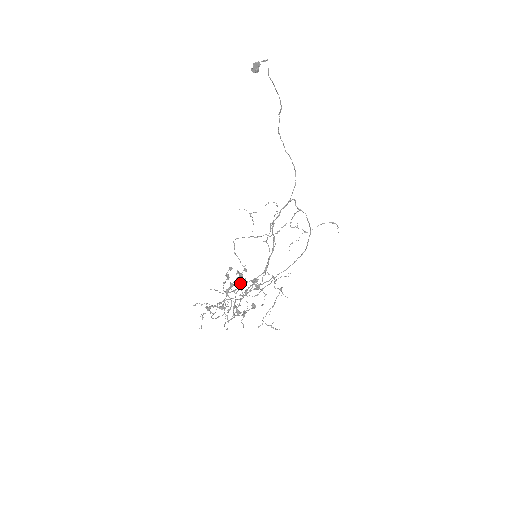
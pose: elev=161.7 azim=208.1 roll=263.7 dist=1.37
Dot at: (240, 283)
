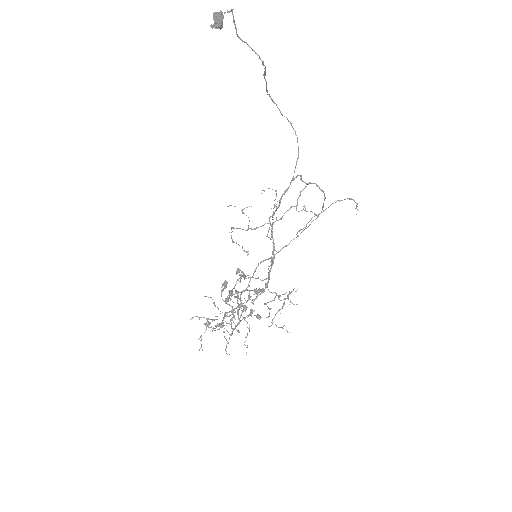
Dot at: (240, 292)
